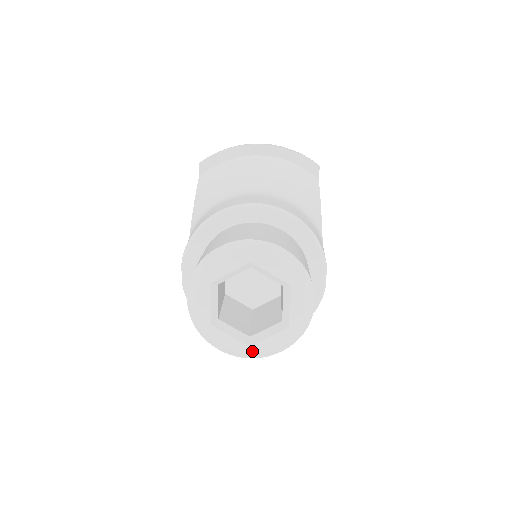
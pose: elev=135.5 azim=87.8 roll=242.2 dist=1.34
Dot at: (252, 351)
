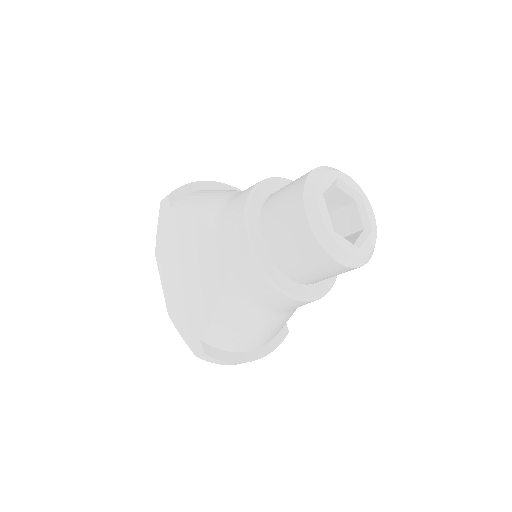
Dot at: (362, 253)
